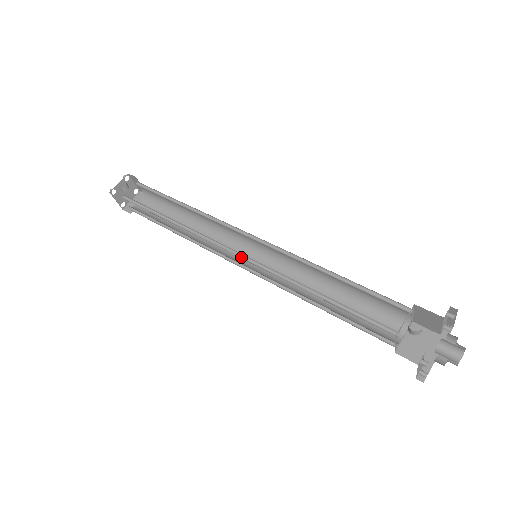
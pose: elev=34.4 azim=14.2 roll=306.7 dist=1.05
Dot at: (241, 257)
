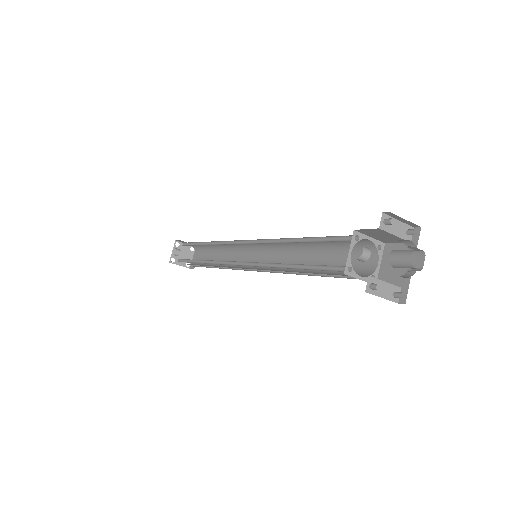
Dot at: (242, 264)
